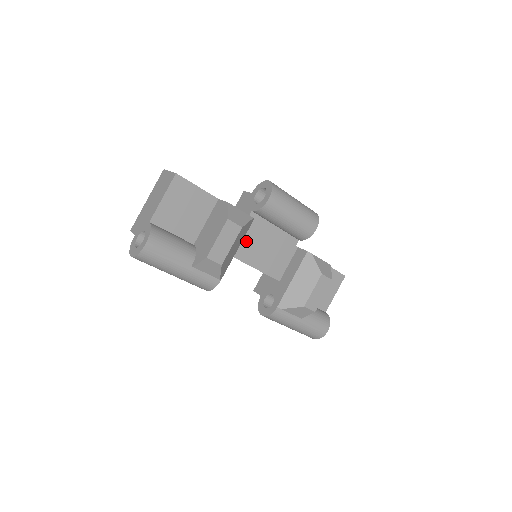
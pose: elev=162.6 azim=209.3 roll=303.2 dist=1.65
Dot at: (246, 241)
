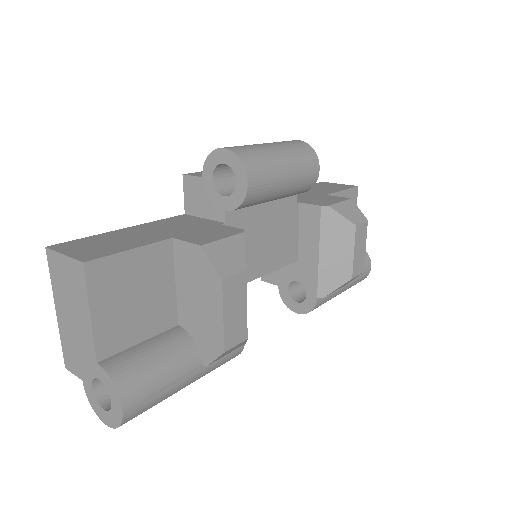
Dot at: occluded
